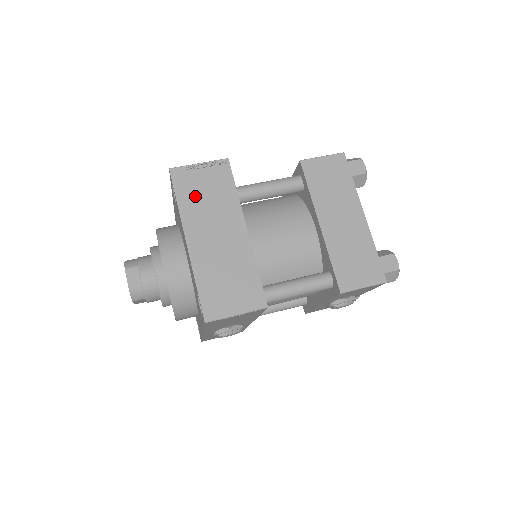
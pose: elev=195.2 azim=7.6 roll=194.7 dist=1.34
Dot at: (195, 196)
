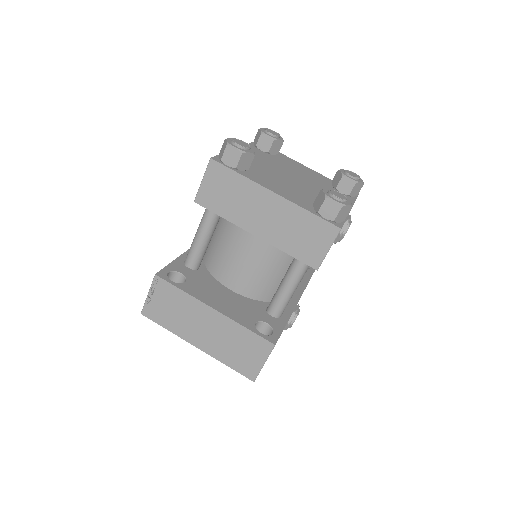
Dot at: (169, 317)
